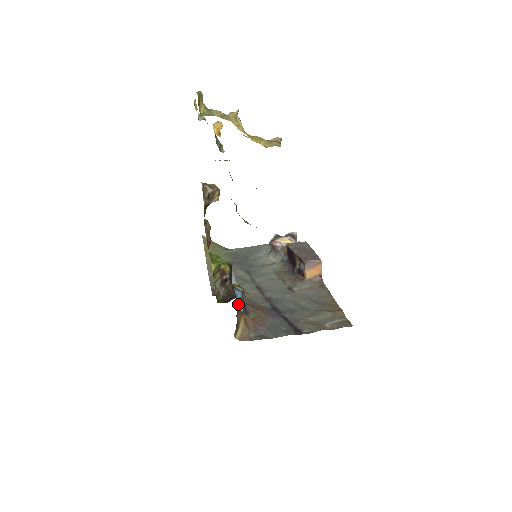
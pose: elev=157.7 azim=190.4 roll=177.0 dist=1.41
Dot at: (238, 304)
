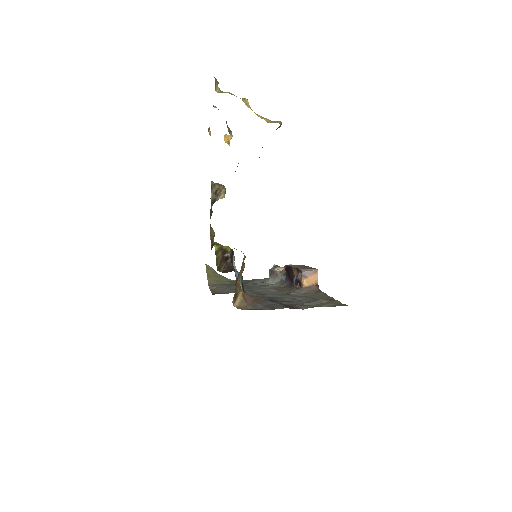
Dot at: occluded
